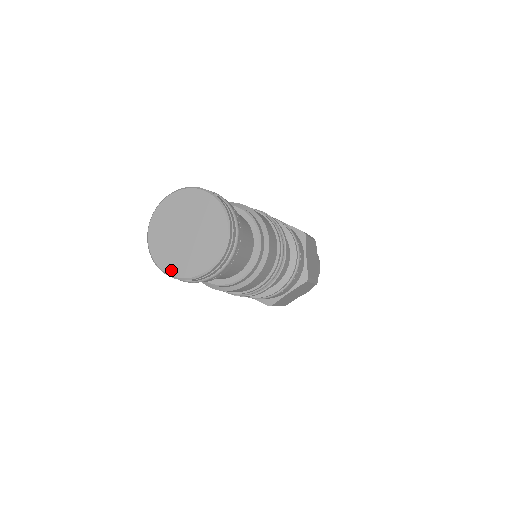
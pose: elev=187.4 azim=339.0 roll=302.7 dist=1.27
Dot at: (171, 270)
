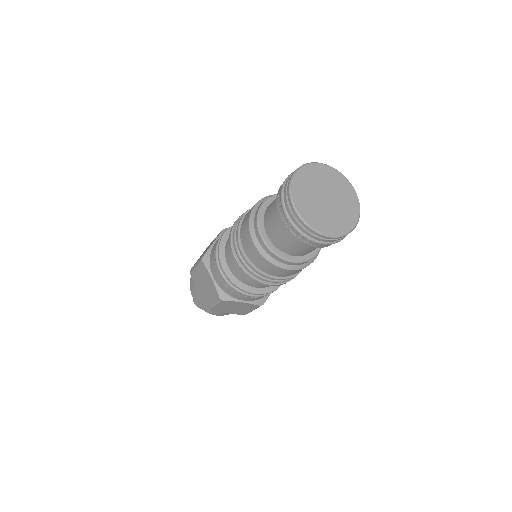
Dot at: (330, 231)
